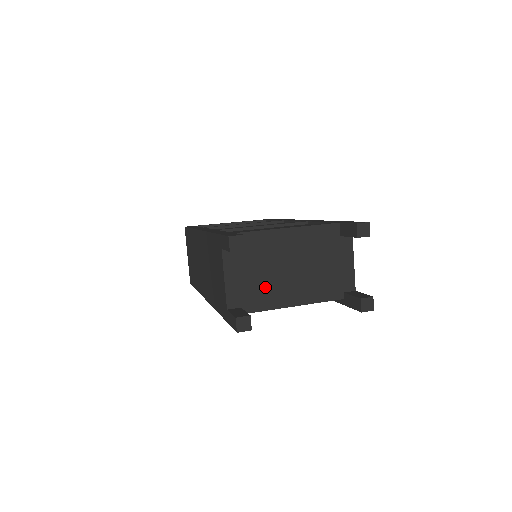
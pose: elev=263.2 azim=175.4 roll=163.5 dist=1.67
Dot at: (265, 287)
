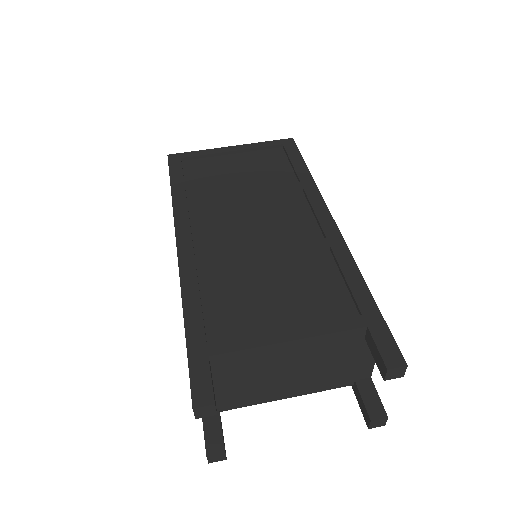
Dot at: (251, 390)
